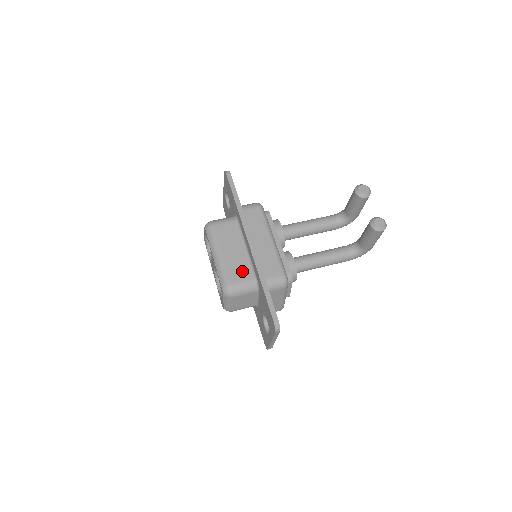
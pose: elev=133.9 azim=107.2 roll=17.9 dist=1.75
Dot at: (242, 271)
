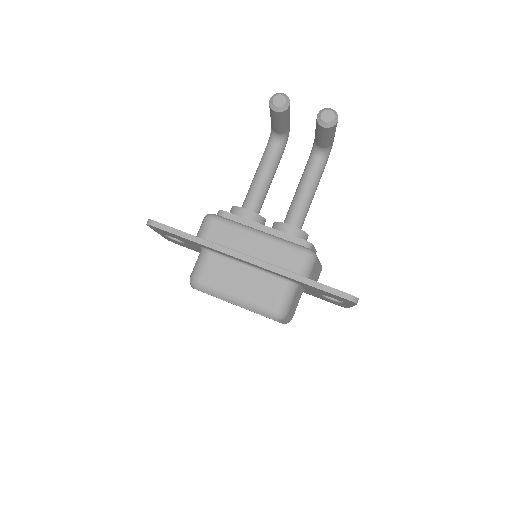
Dot at: (269, 288)
